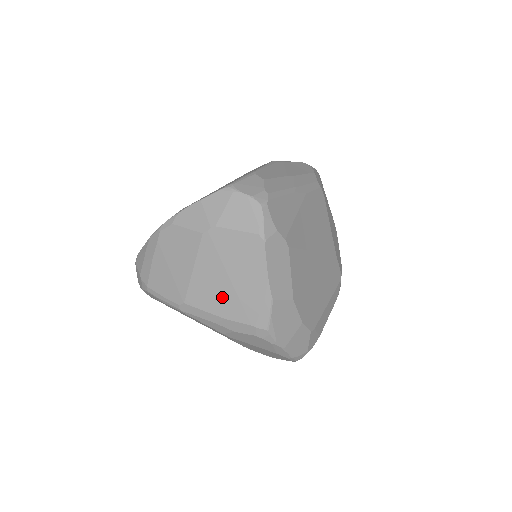
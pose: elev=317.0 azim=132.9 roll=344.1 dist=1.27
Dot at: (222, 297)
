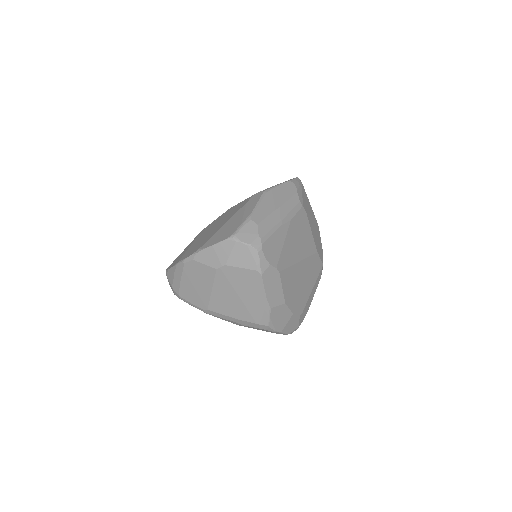
Dot at: (234, 307)
